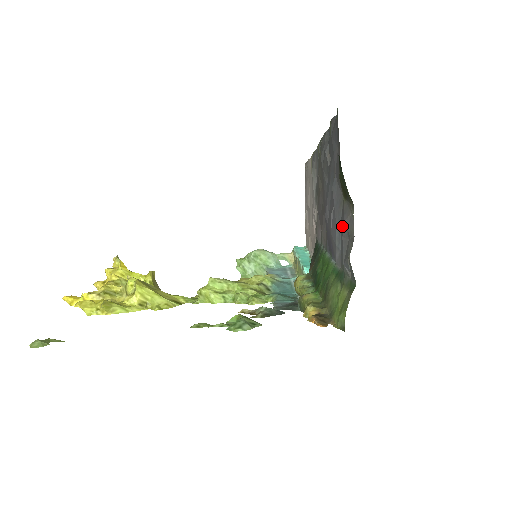
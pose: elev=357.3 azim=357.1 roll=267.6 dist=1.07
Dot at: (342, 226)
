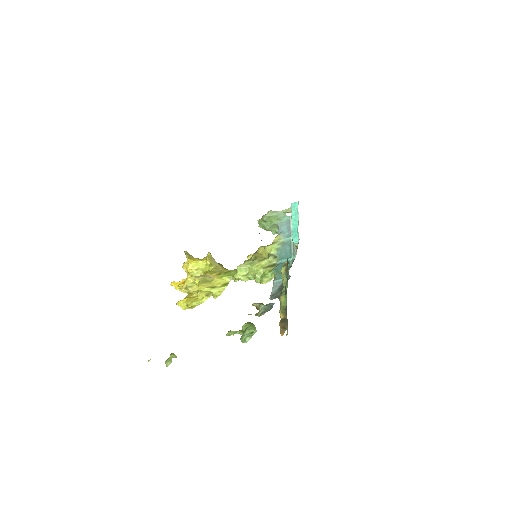
Dot at: occluded
